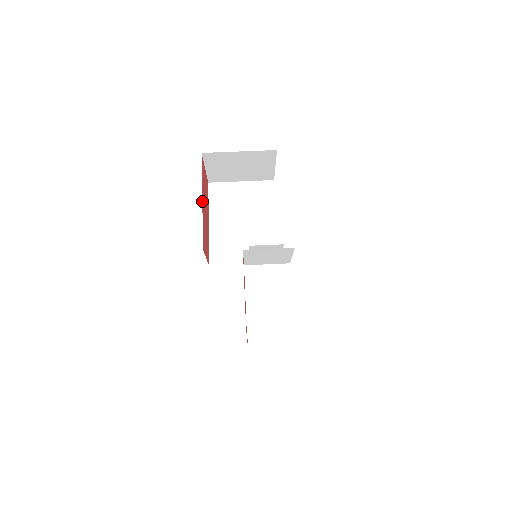
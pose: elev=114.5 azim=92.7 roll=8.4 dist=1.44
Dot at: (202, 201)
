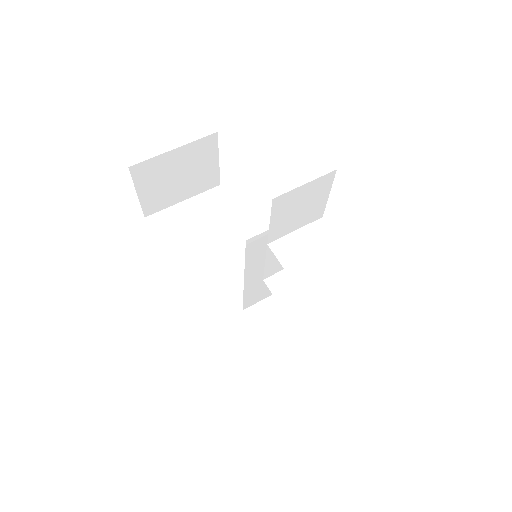
Dot at: occluded
